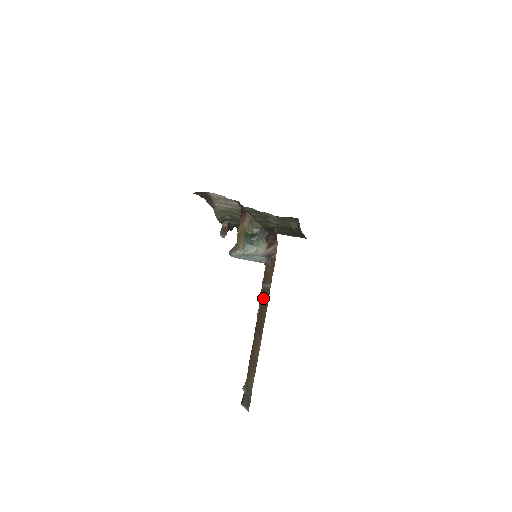
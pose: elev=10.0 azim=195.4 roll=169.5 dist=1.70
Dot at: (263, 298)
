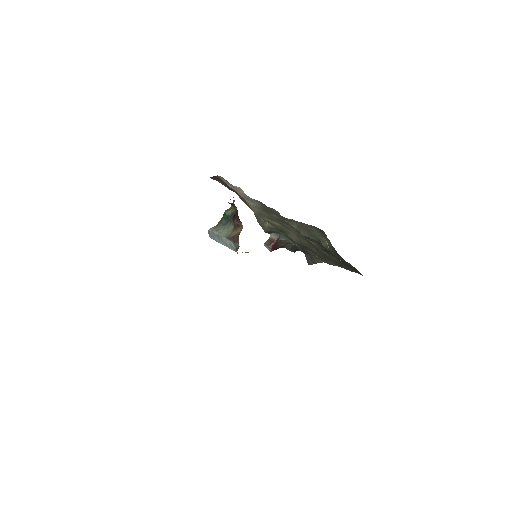
Dot at: occluded
